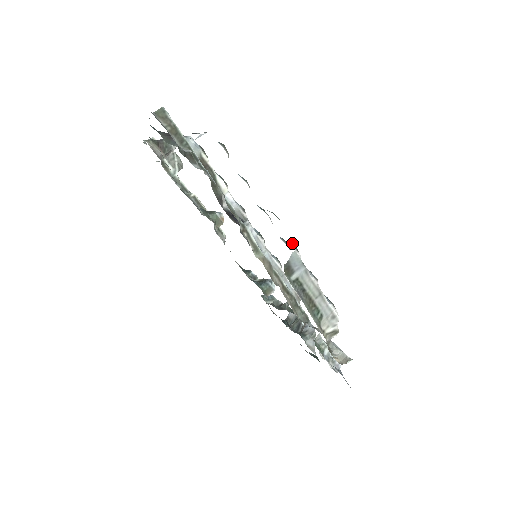
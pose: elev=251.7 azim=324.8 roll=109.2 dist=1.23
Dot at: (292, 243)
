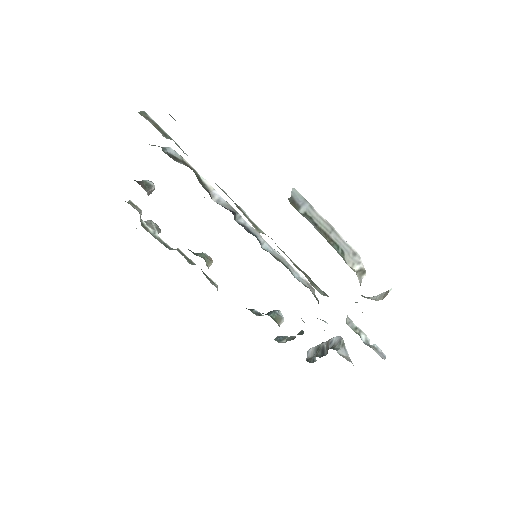
Dot at: occluded
